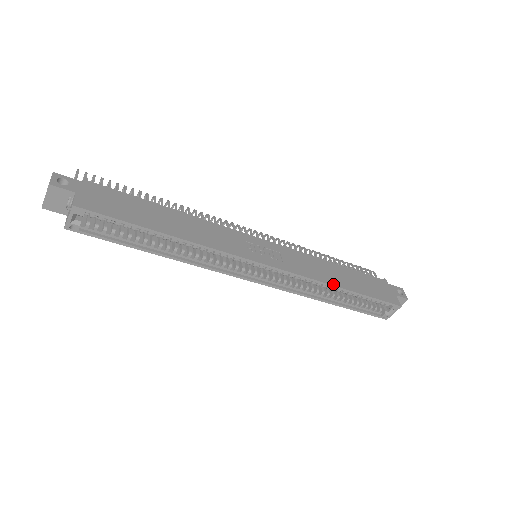
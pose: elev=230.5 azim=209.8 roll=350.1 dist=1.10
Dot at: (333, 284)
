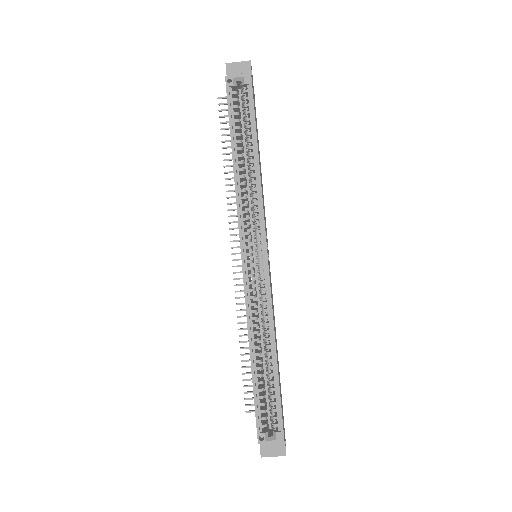
Dot at: (275, 339)
